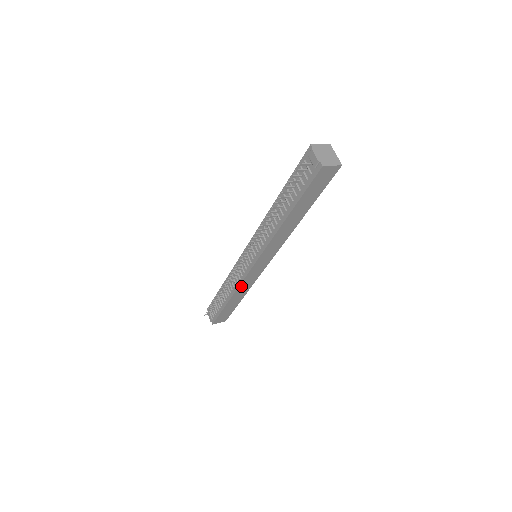
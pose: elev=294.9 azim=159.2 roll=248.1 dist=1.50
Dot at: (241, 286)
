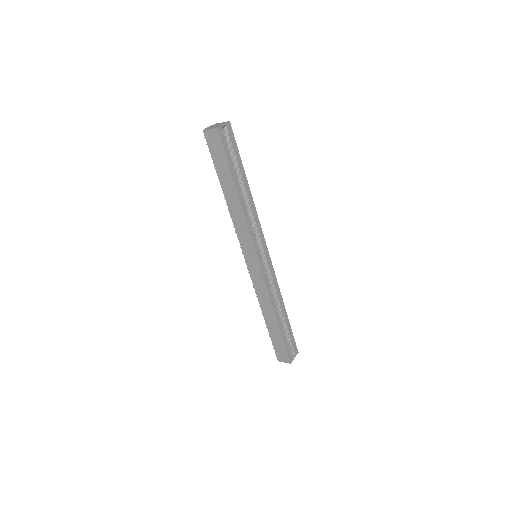
Dot at: (259, 294)
